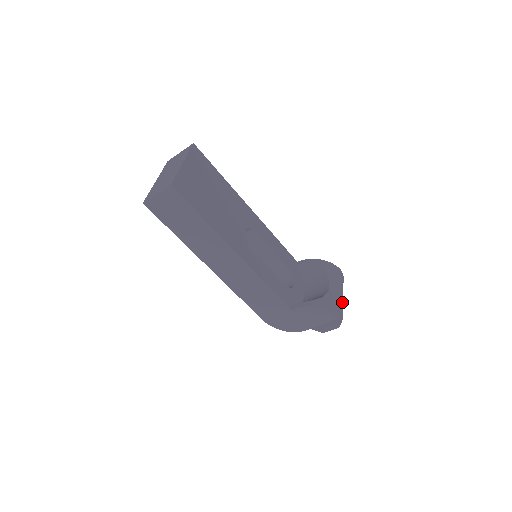
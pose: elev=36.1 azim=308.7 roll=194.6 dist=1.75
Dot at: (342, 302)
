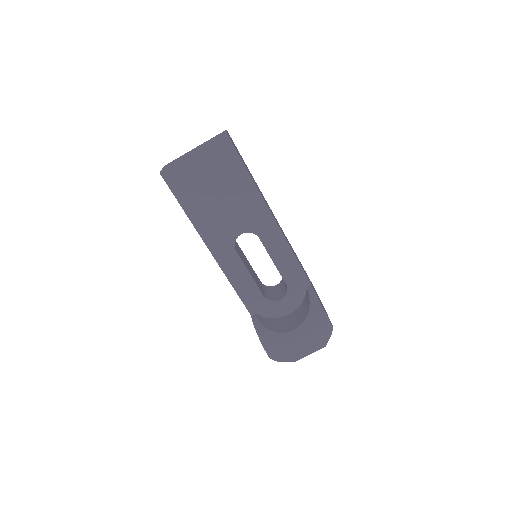
Dot at: (295, 350)
